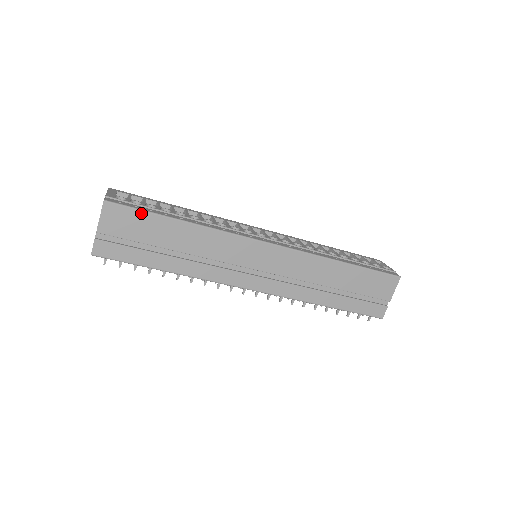
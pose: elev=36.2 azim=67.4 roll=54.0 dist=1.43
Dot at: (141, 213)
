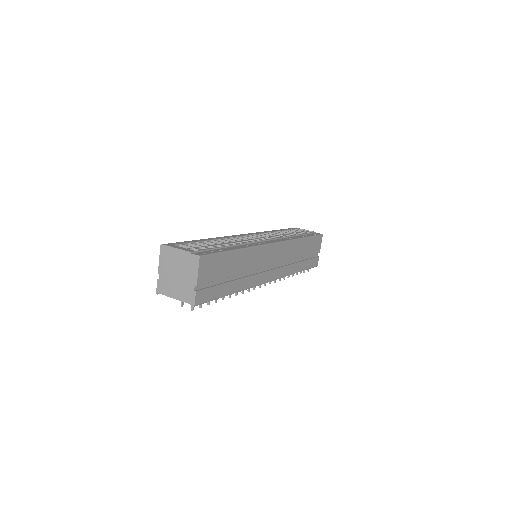
Dot at: (219, 255)
